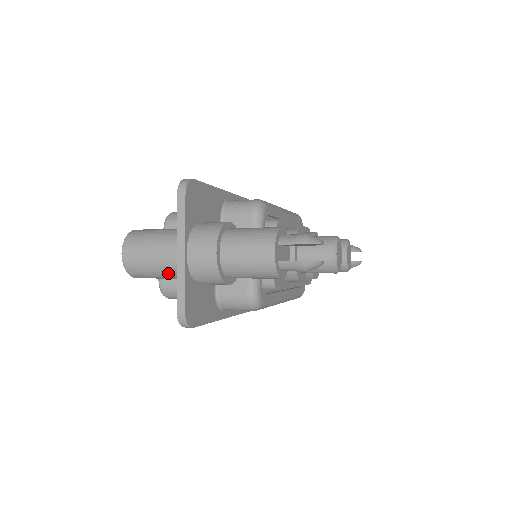
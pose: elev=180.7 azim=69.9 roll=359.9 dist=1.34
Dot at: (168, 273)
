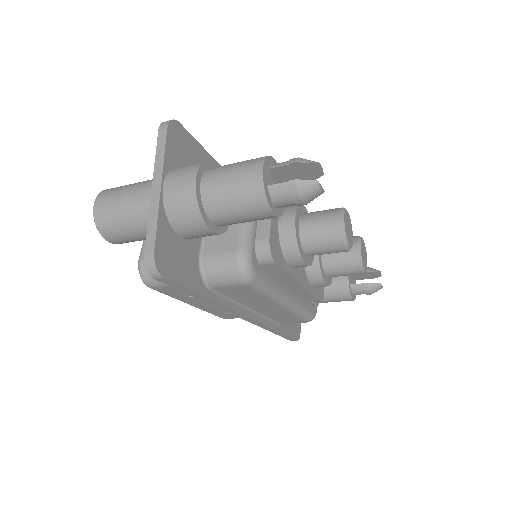
Dot at: (142, 222)
